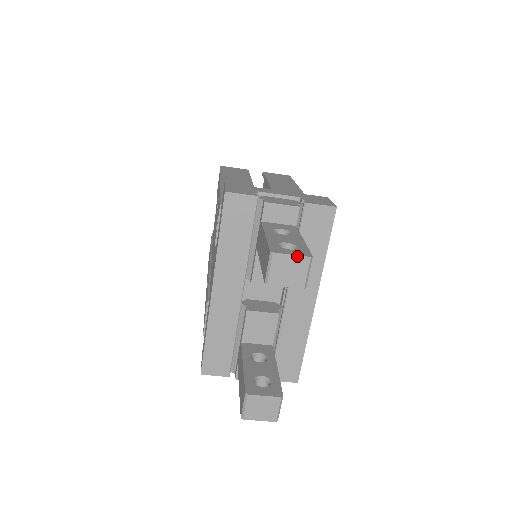
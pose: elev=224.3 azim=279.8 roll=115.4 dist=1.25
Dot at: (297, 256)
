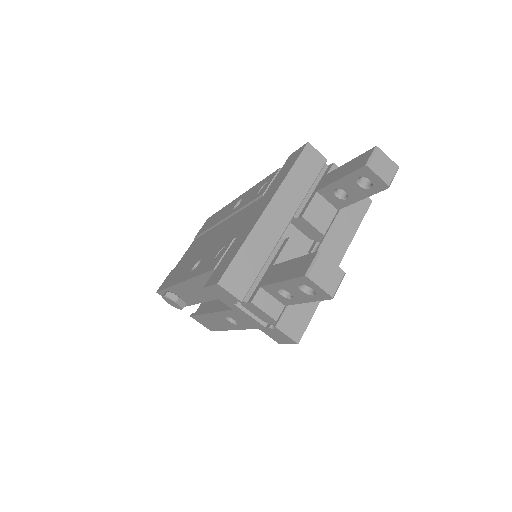
Dot at: (391, 160)
